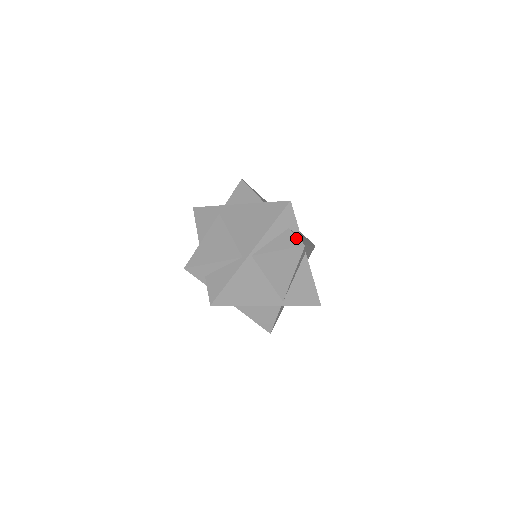
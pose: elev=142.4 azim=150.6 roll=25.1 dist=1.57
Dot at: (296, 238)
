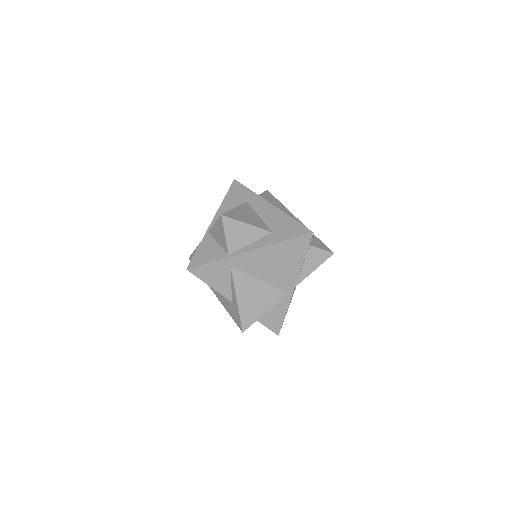
Dot at: (323, 251)
